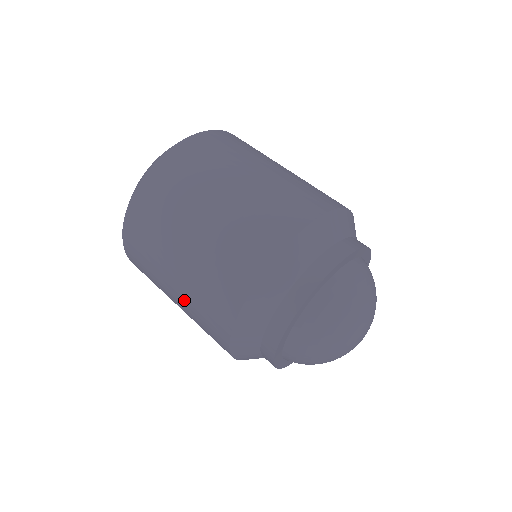
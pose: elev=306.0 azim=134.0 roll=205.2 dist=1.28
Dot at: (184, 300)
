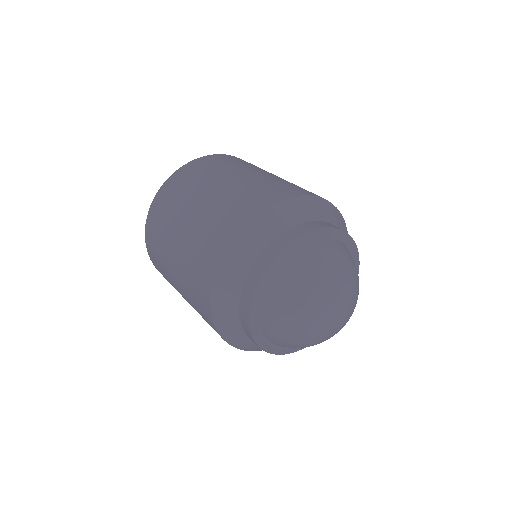
Dot at: (182, 259)
